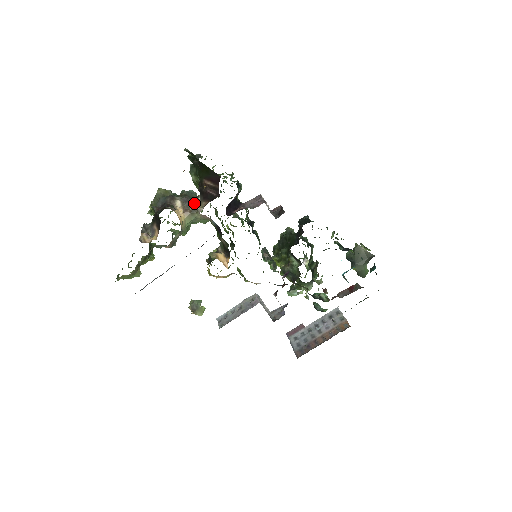
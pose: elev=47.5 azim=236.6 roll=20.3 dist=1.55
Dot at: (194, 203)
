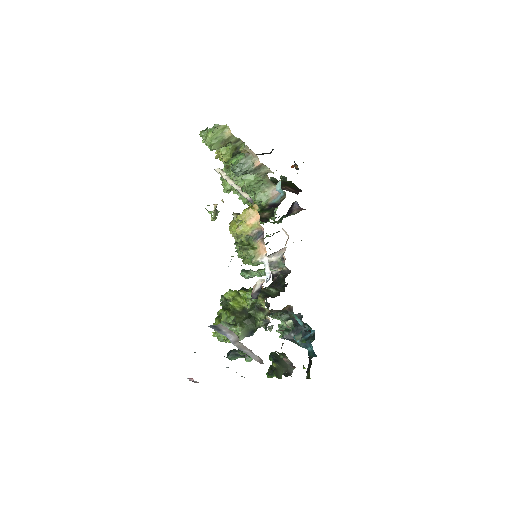
Dot at: occluded
